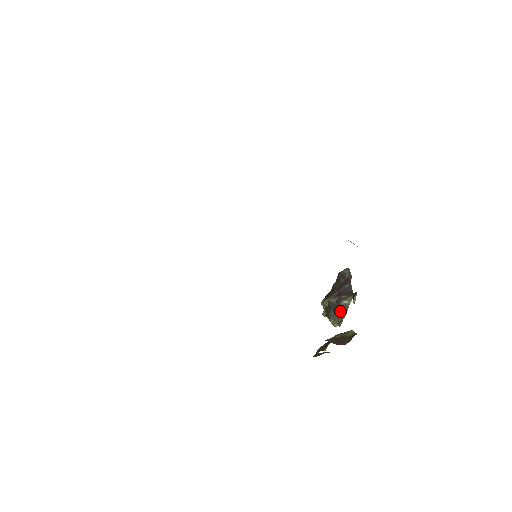
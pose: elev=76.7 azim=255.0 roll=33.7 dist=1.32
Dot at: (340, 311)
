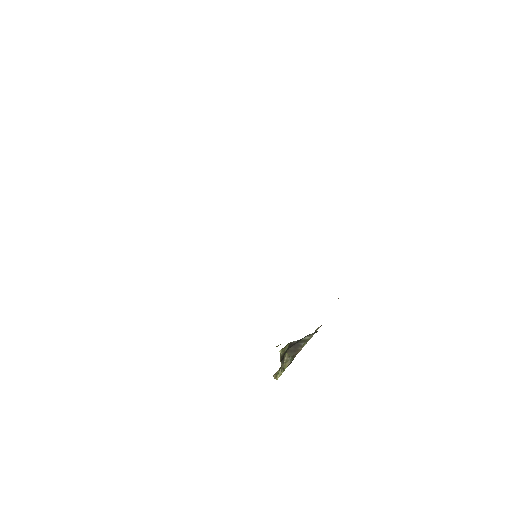
Dot at: (299, 345)
